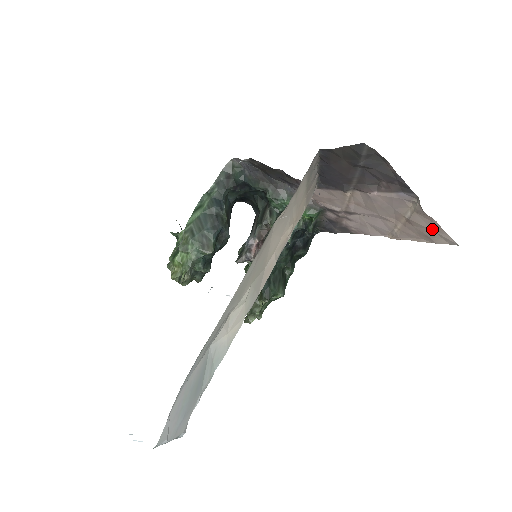
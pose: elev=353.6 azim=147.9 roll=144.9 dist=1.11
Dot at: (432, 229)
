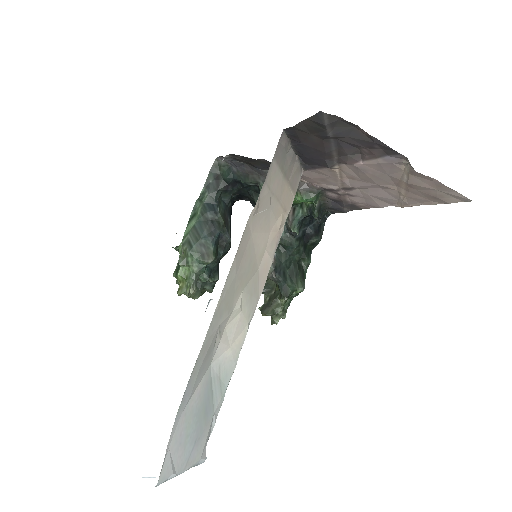
Dot at: (436, 189)
